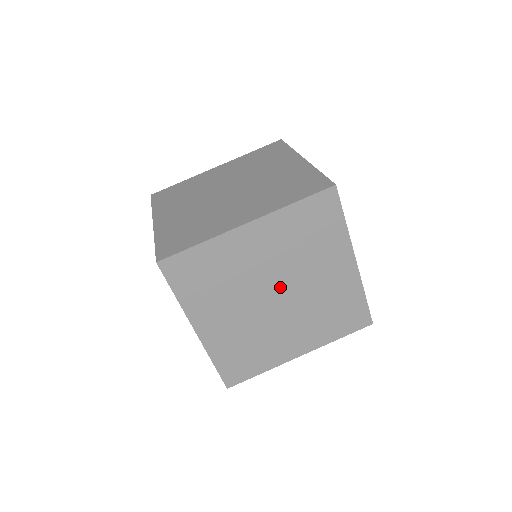
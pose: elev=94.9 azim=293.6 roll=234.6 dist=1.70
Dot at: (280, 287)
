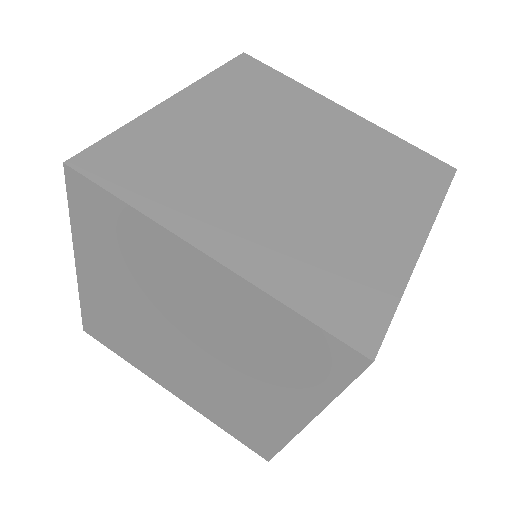
Dot at: (197, 341)
